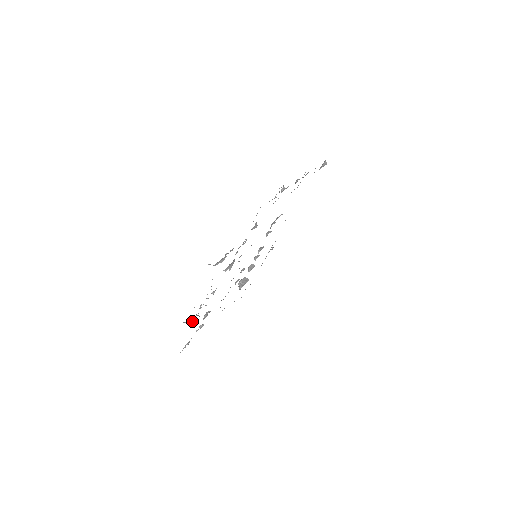
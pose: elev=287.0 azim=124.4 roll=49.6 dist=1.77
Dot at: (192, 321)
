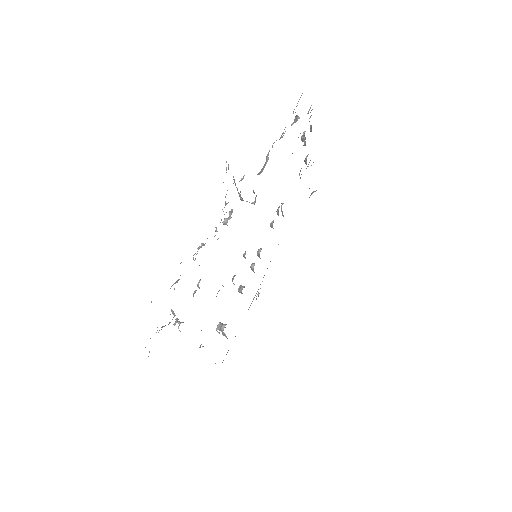
Dot at: (179, 279)
